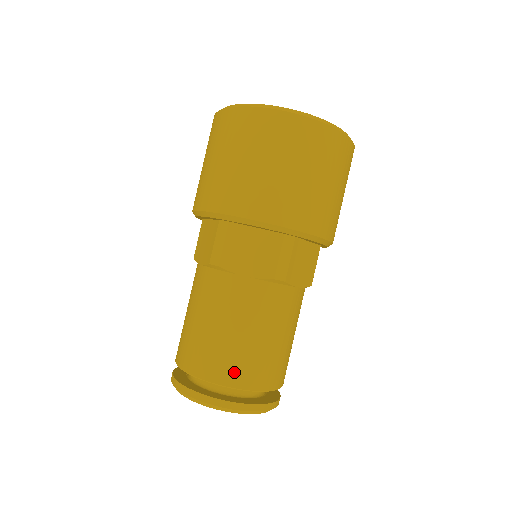
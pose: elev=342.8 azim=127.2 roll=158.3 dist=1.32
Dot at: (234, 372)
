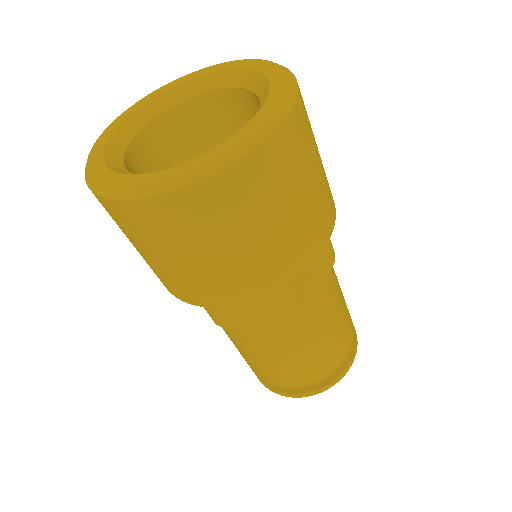
Dot at: (301, 379)
